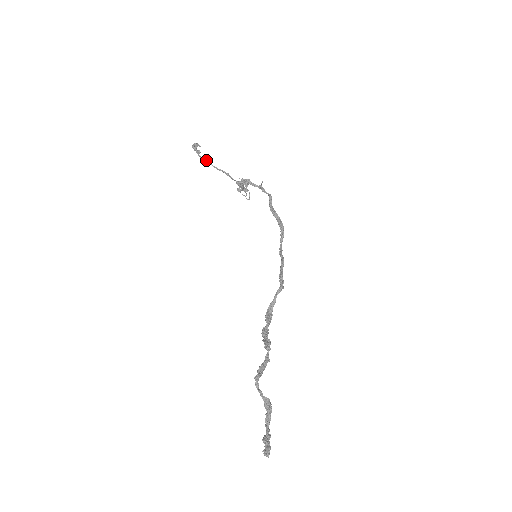
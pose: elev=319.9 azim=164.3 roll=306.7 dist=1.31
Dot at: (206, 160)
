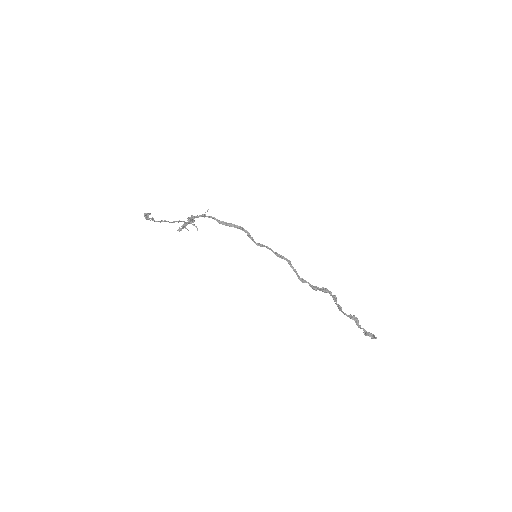
Dot at: (162, 221)
